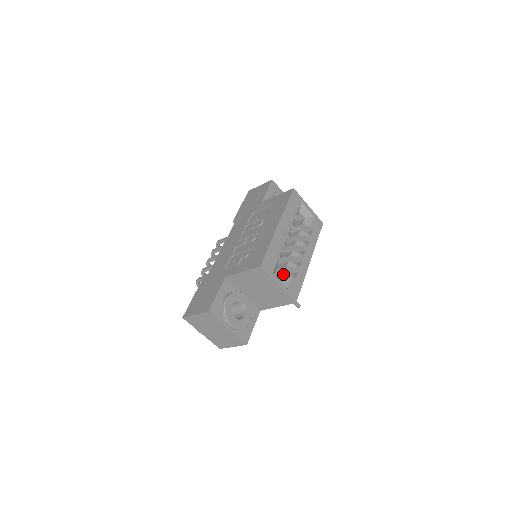
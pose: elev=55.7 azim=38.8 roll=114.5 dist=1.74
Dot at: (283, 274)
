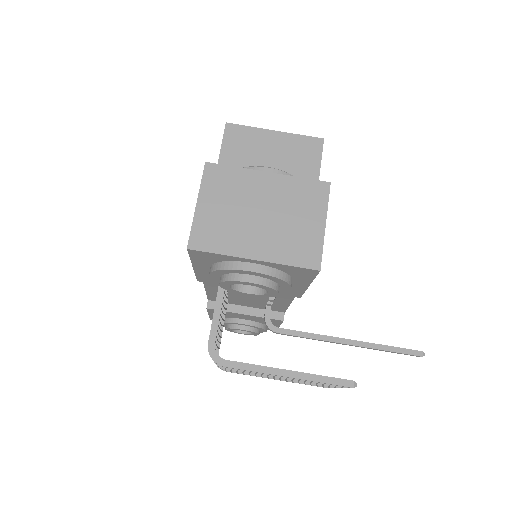
Dot at: occluded
